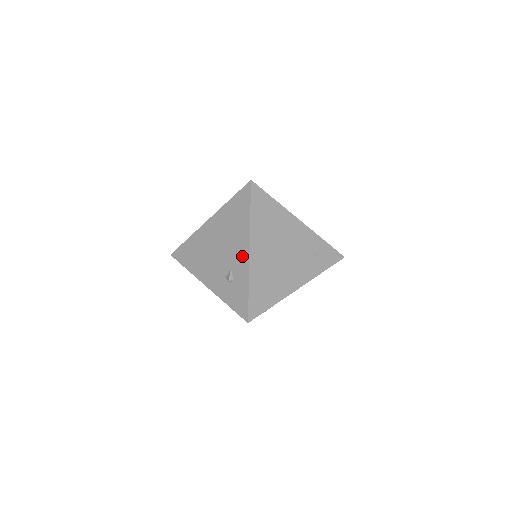
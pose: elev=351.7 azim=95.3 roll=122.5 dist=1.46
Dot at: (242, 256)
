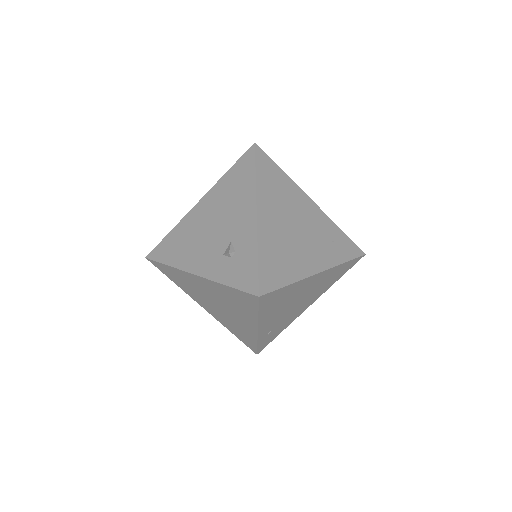
Dot at: (246, 221)
